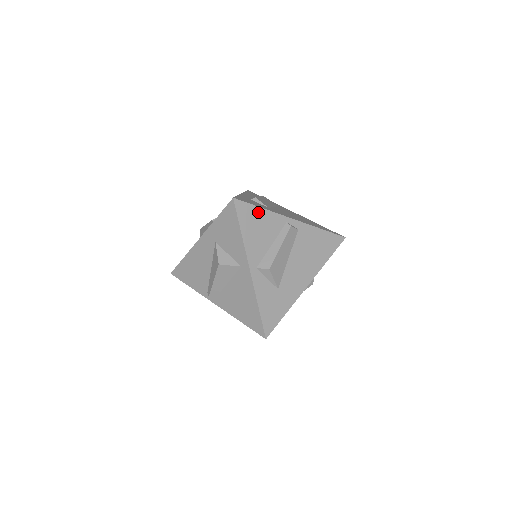
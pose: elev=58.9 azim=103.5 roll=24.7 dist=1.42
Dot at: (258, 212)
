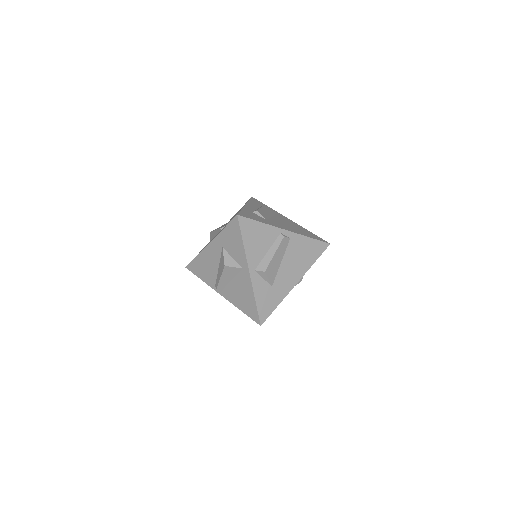
Dot at: (257, 225)
